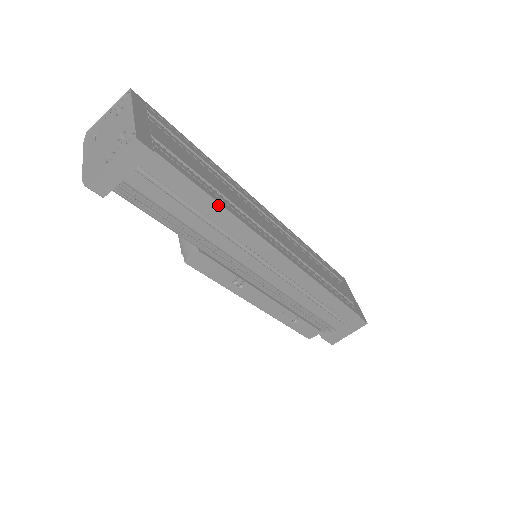
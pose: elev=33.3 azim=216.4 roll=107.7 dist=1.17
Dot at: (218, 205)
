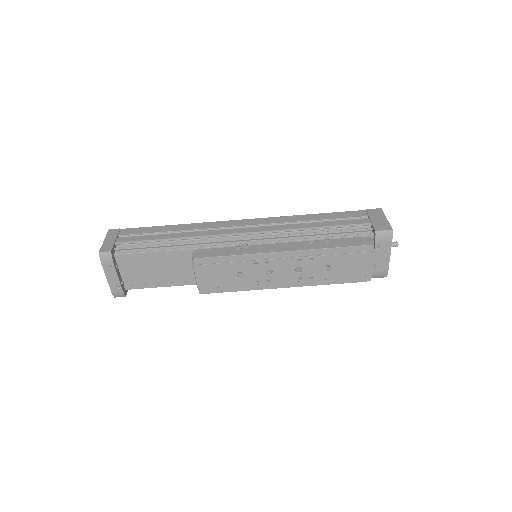
Dot at: (172, 226)
